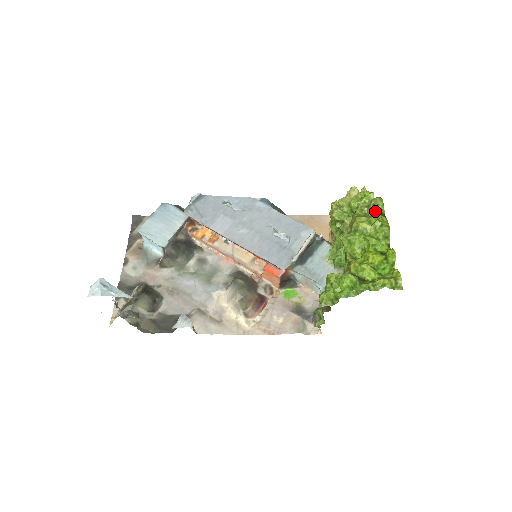
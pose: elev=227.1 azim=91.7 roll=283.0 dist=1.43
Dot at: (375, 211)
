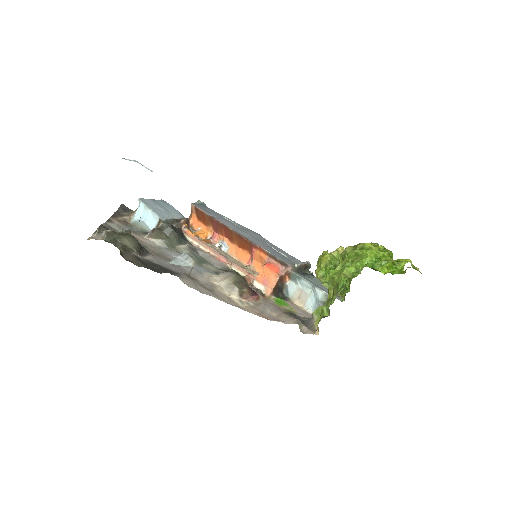
Dot at: occluded
